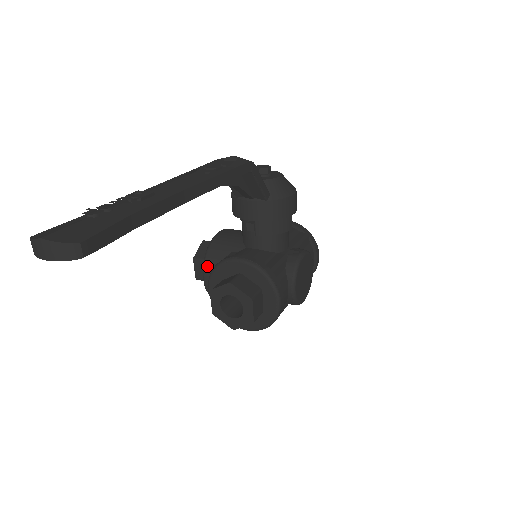
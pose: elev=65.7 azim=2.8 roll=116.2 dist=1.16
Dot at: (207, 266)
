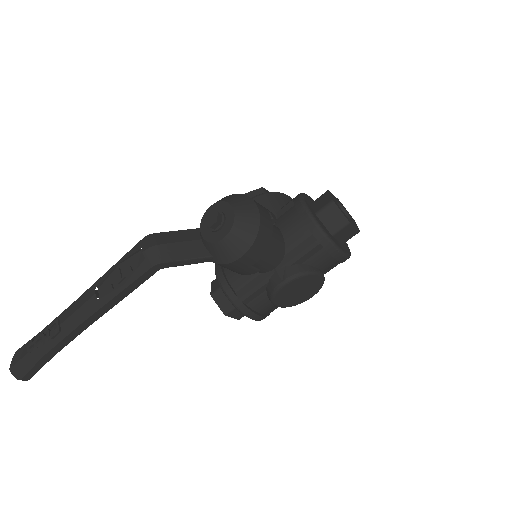
Dot at: occluded
